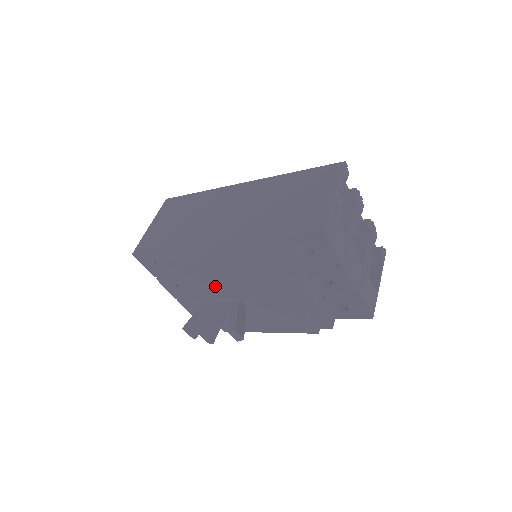
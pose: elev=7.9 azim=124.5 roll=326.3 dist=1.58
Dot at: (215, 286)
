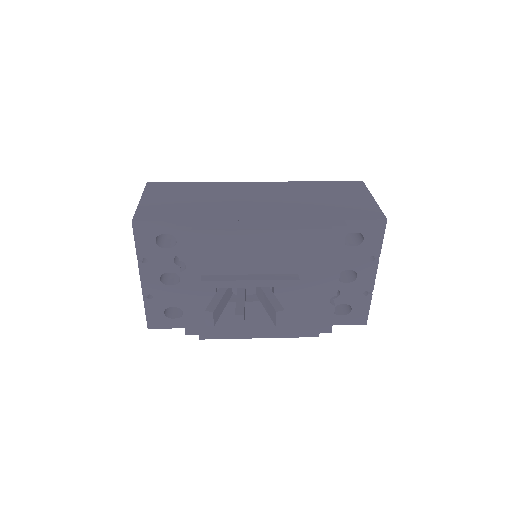
Dot at: (243, 269)
